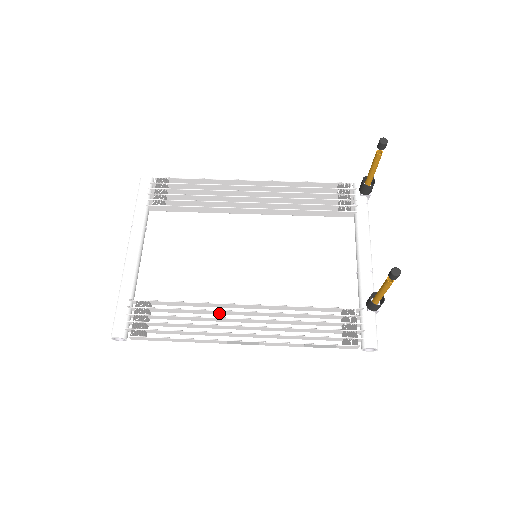
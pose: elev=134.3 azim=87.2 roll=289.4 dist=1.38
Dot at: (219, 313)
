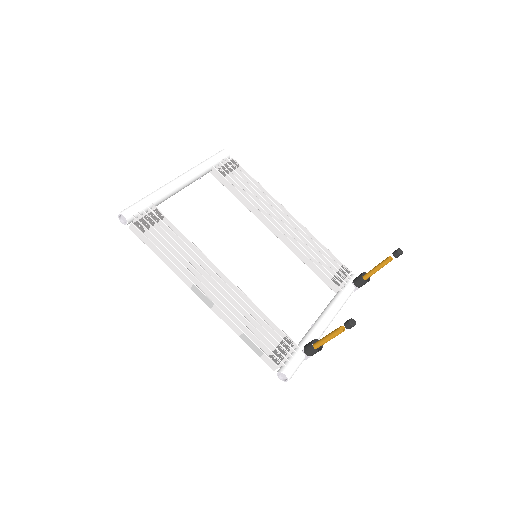
Dot at: (202, 266)
